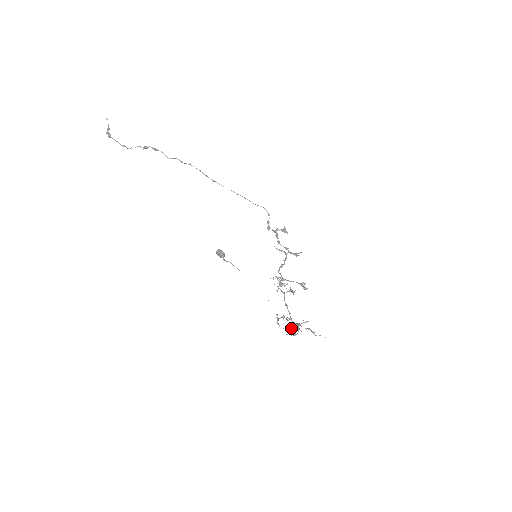
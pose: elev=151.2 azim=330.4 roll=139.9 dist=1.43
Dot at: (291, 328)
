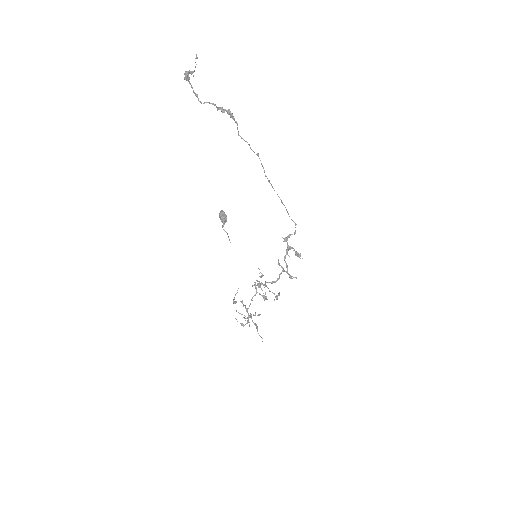
Dot at: (242, 314)
